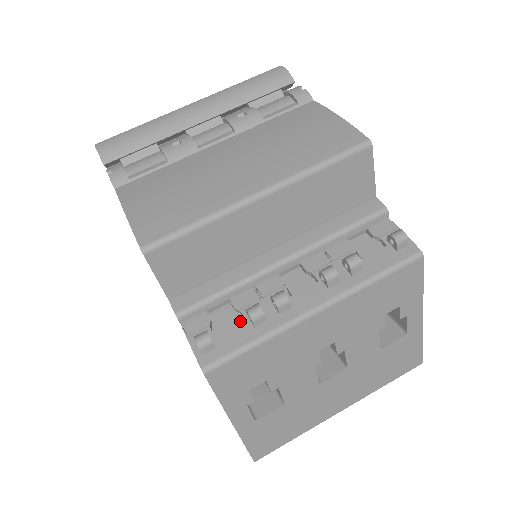
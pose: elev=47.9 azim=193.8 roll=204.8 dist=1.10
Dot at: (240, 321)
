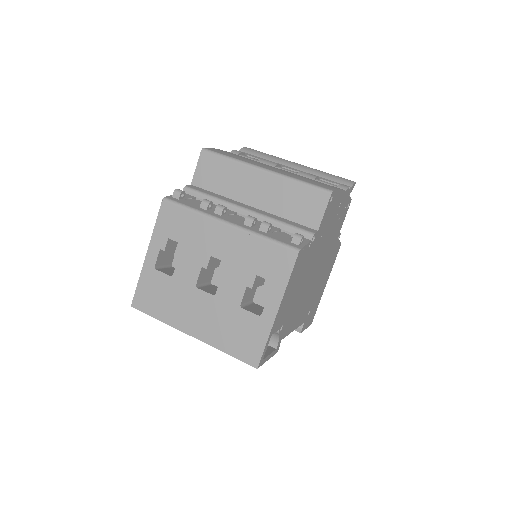
Dot at: (199, 204)
